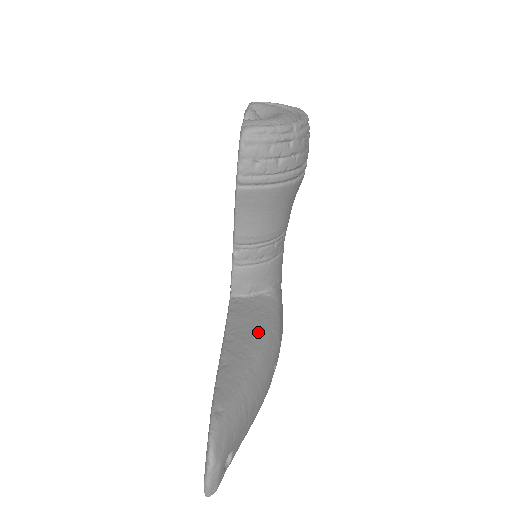
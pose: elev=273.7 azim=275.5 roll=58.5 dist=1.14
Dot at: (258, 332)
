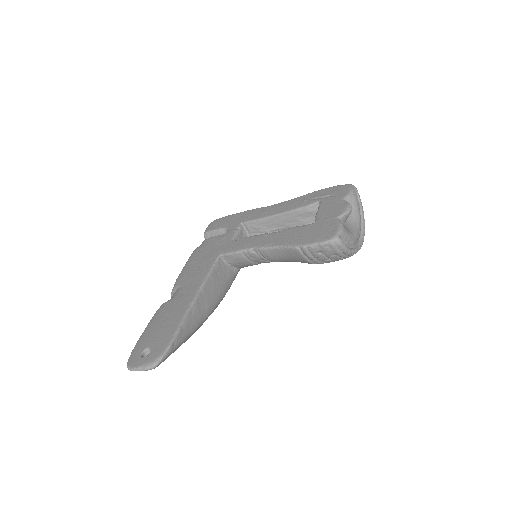
Dot at: (216, 299)
